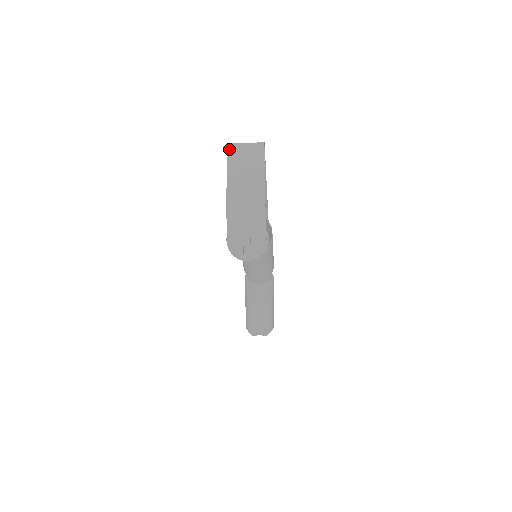
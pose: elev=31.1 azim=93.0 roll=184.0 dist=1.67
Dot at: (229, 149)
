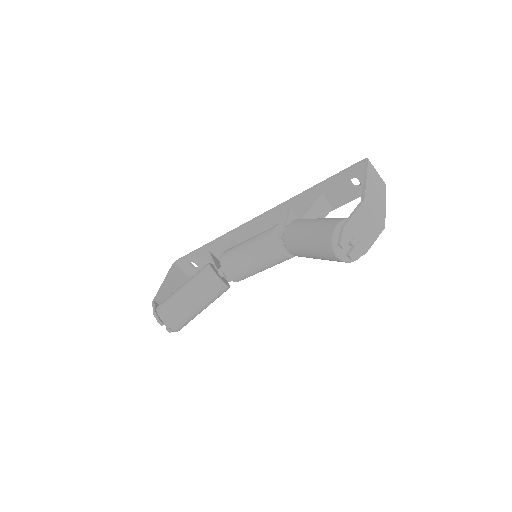
Dot at: (369, 162)
